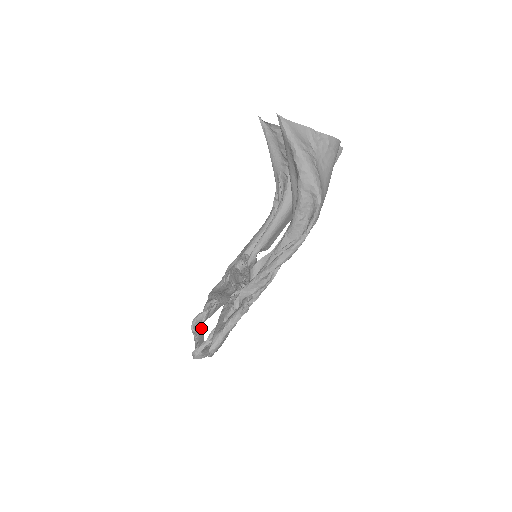
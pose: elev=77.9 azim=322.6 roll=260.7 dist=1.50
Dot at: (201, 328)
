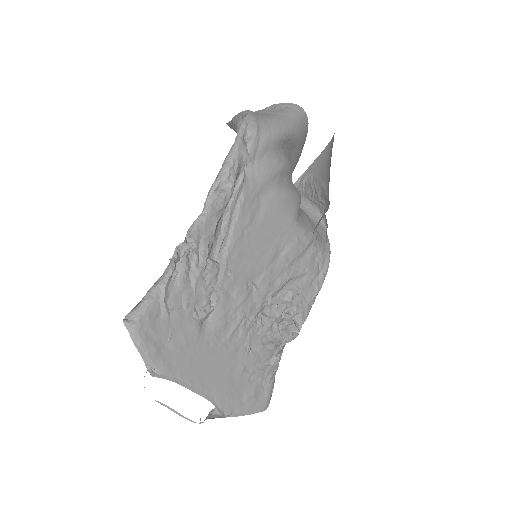
Dot at: occluded
